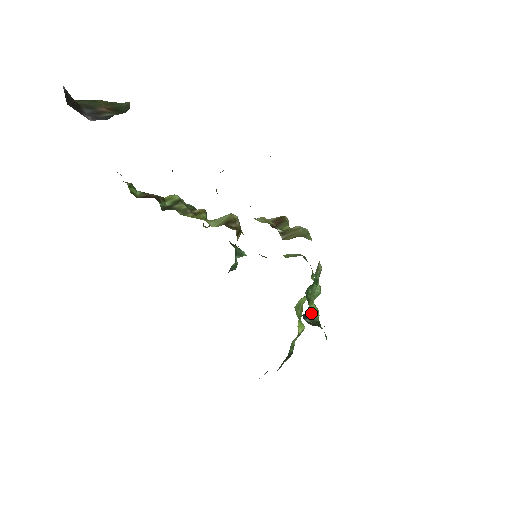
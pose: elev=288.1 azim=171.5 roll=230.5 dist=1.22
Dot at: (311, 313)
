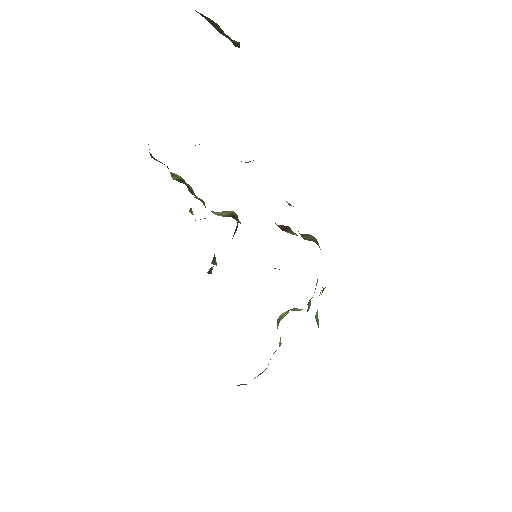
Dot at: (316, 318)
